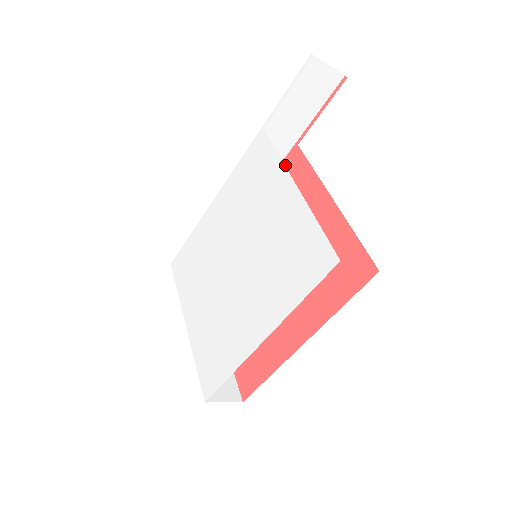
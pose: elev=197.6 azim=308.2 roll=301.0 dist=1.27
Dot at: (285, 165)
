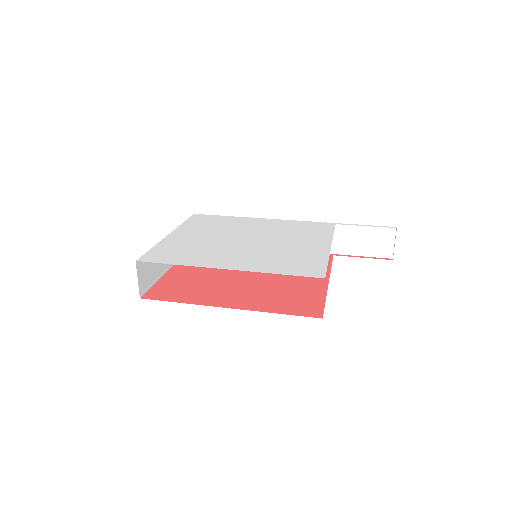
Dot at: occluded
